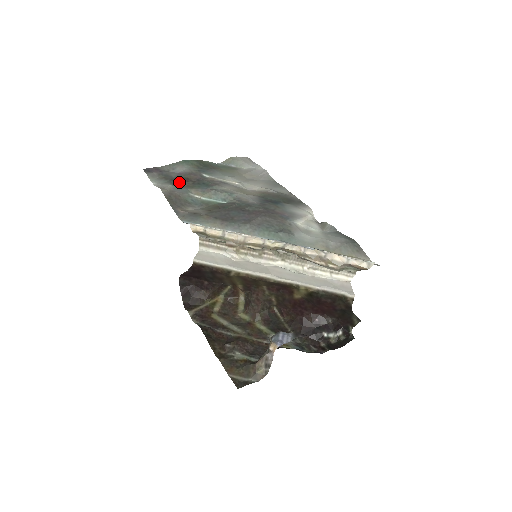
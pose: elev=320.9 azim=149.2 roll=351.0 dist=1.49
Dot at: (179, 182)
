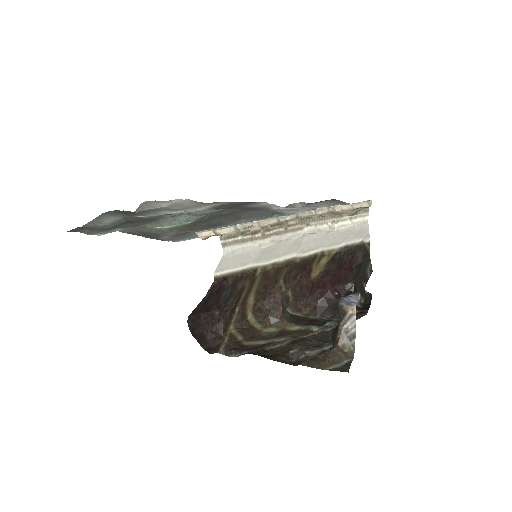
Dot at: (124, 226)
